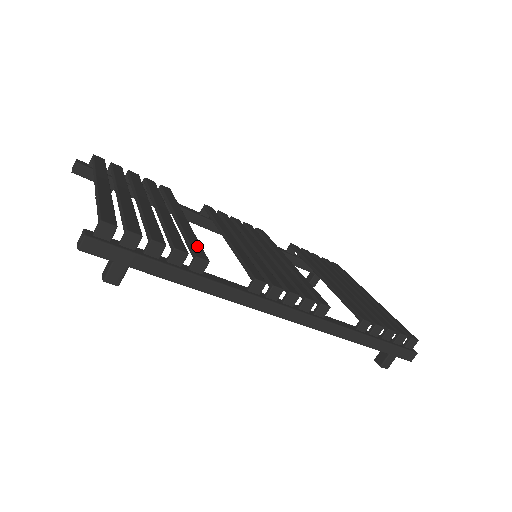
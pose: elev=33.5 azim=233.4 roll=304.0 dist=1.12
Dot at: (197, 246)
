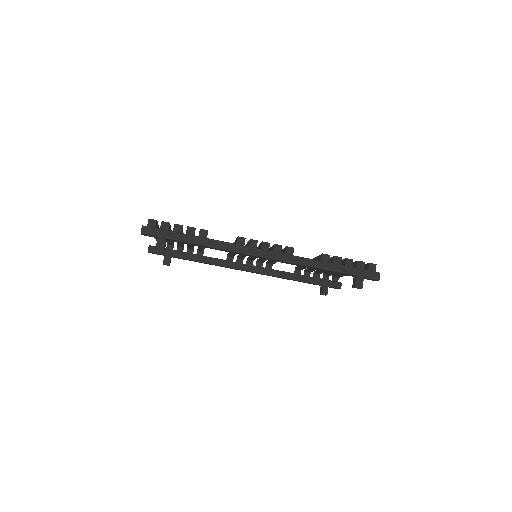
Dot at: occluded
